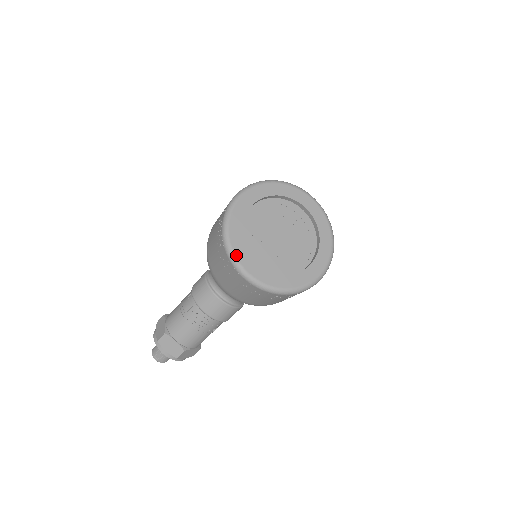
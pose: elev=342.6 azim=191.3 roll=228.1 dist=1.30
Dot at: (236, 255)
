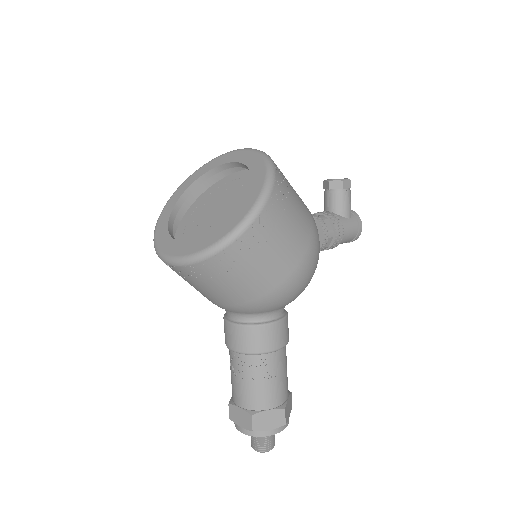
Dot at: (160, 249)
